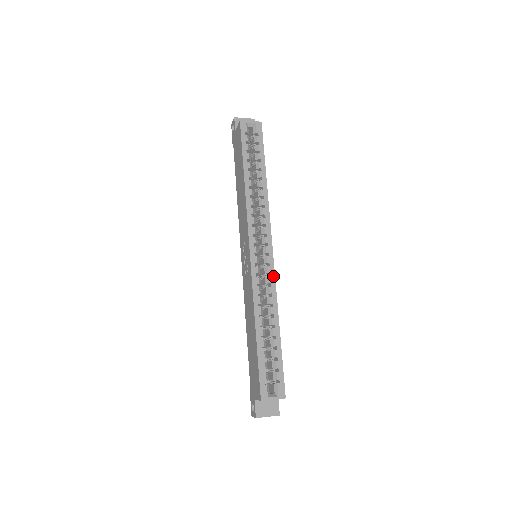
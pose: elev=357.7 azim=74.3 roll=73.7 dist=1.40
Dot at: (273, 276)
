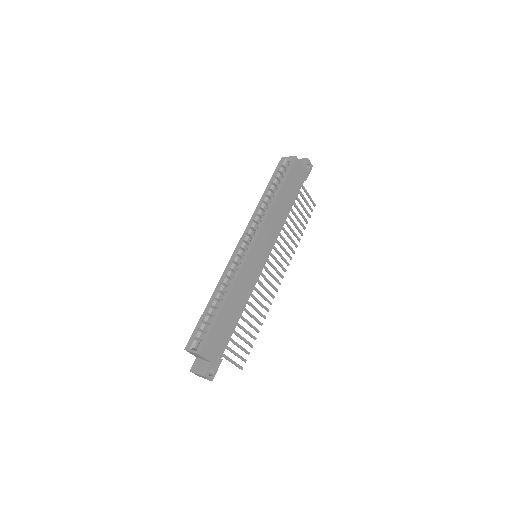
Dot at: (242, 264)
